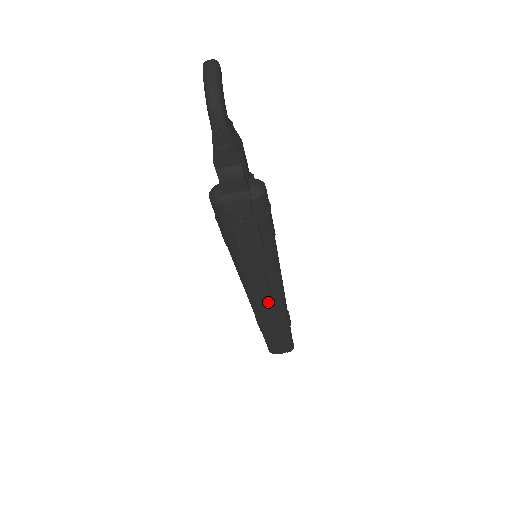
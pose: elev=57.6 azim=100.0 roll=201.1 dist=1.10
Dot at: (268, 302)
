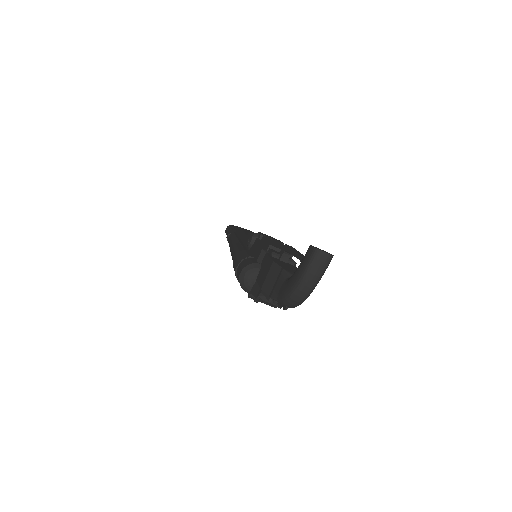
Dot at: occluded
